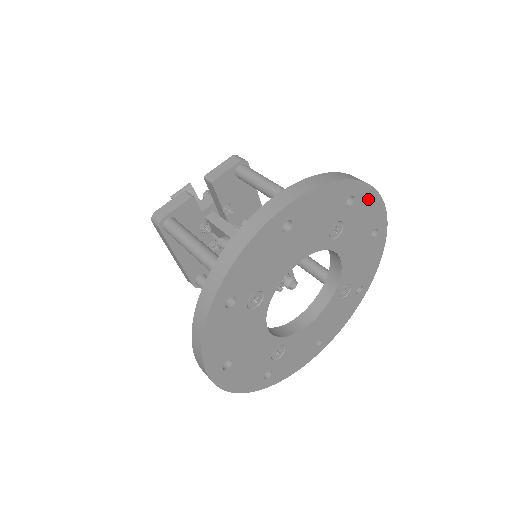
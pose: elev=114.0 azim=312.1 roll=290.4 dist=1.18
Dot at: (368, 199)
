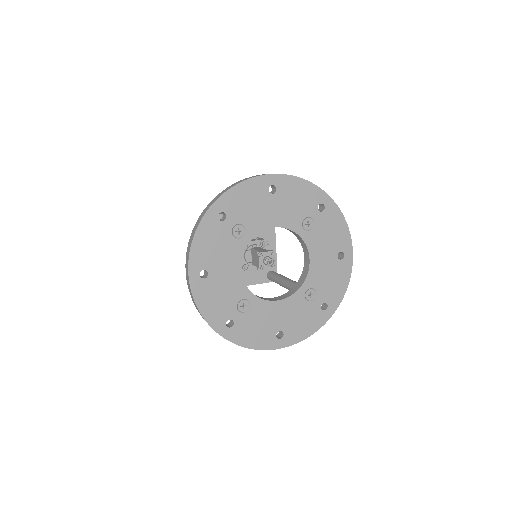
Dot at: (336, 218)
